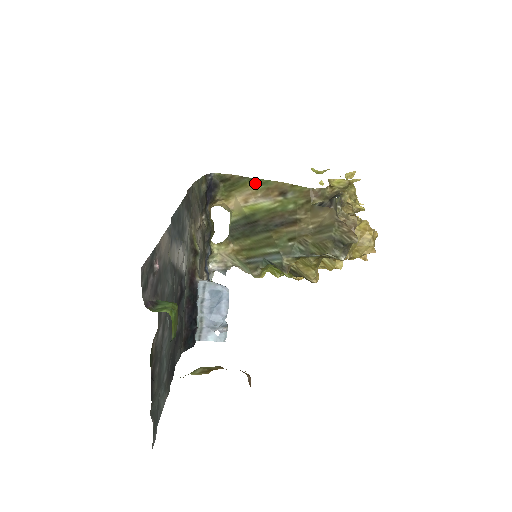
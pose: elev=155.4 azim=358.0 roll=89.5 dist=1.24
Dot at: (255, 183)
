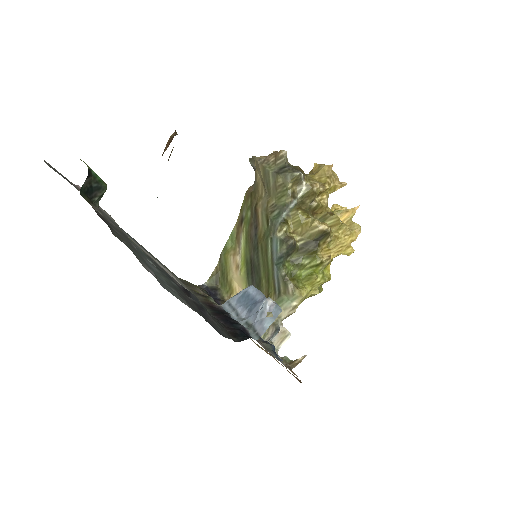
Dot at: (229, 248)
